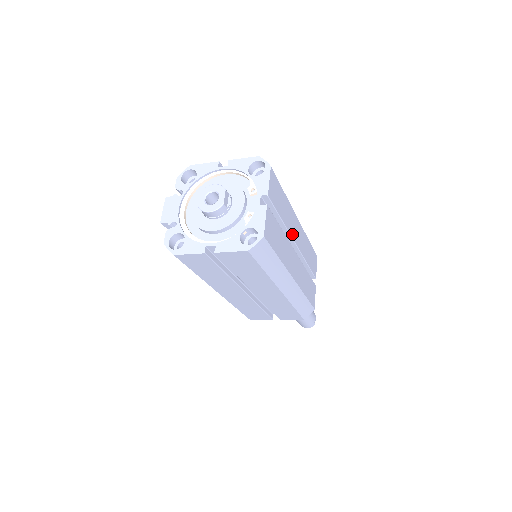
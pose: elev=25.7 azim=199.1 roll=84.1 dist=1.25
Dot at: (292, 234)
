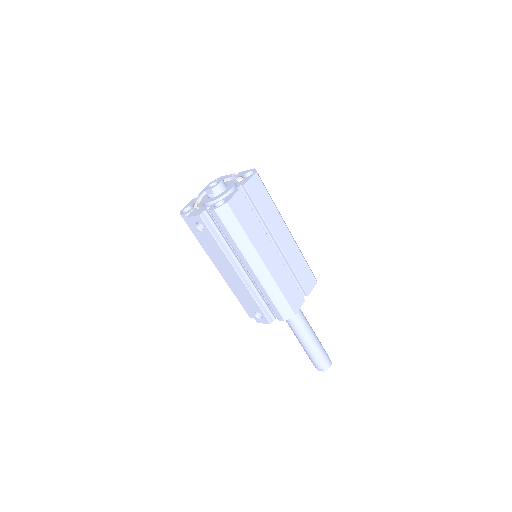
Dot at: occluded
